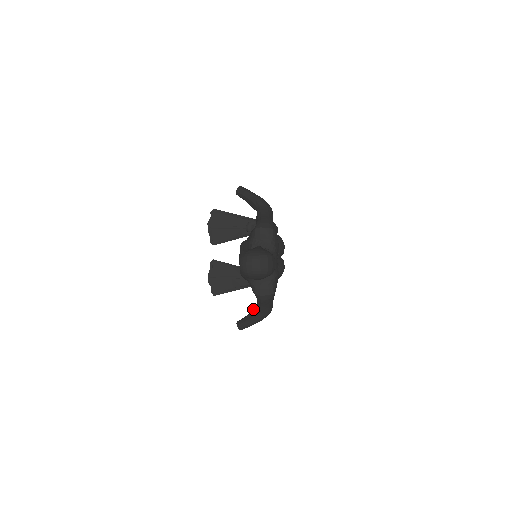
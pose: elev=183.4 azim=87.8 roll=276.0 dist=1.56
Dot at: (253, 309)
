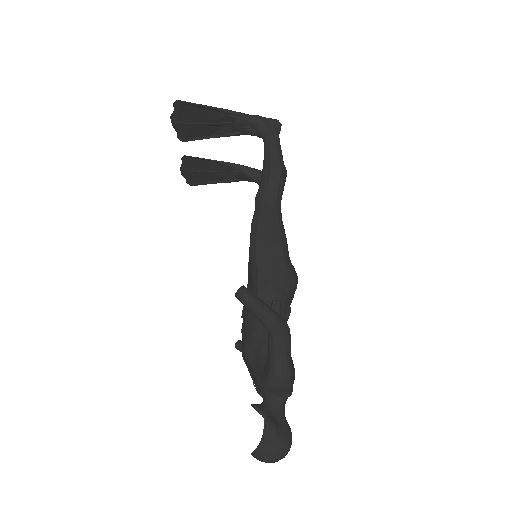
Dot at: occluded
